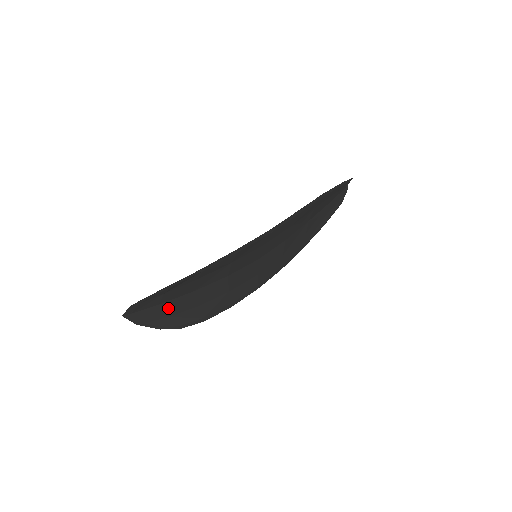
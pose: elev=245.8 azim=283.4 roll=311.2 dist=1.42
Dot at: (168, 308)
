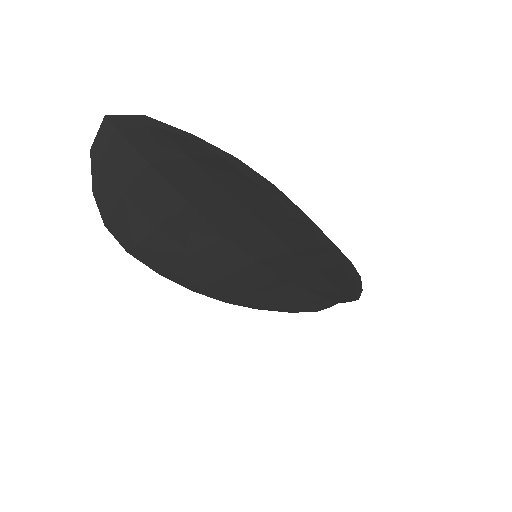
Dot at: (144, 183)
